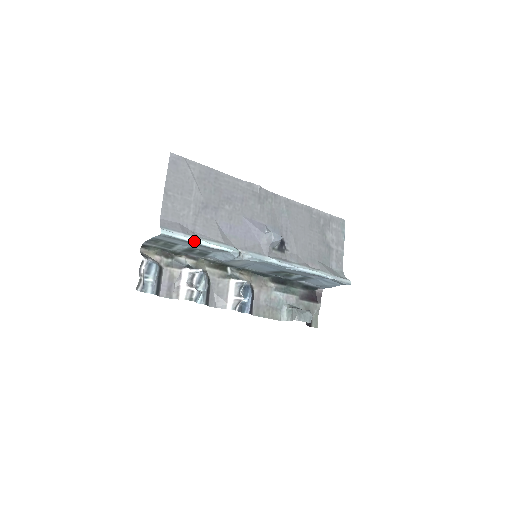
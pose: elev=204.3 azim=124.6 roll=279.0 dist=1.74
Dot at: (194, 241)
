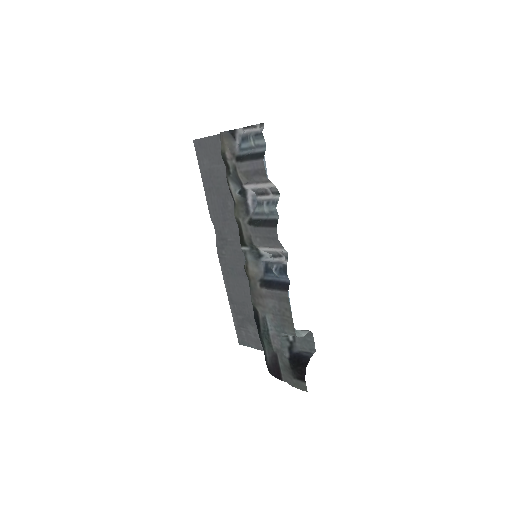
Dot at: (264, 162)
